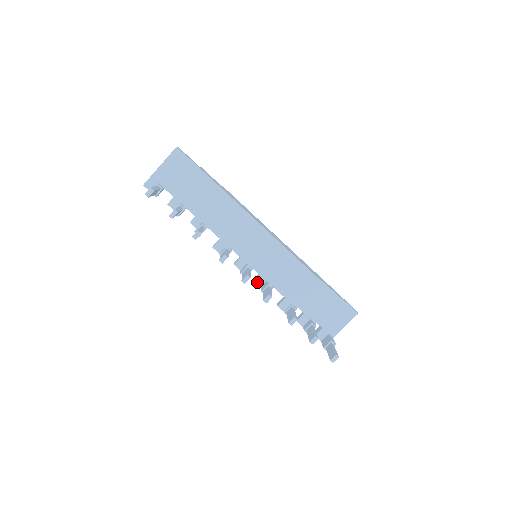
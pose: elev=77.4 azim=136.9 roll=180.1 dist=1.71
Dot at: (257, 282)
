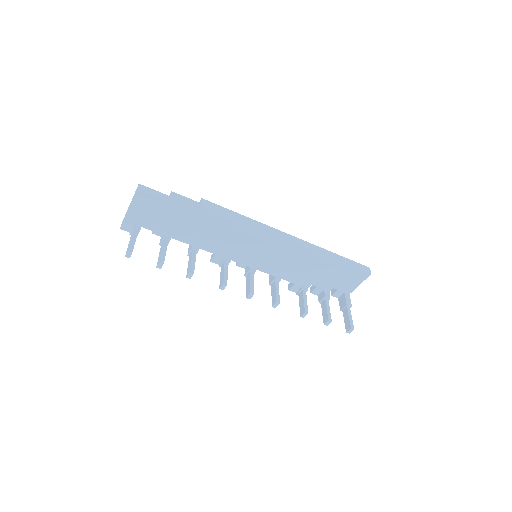
Dot at: occluded
